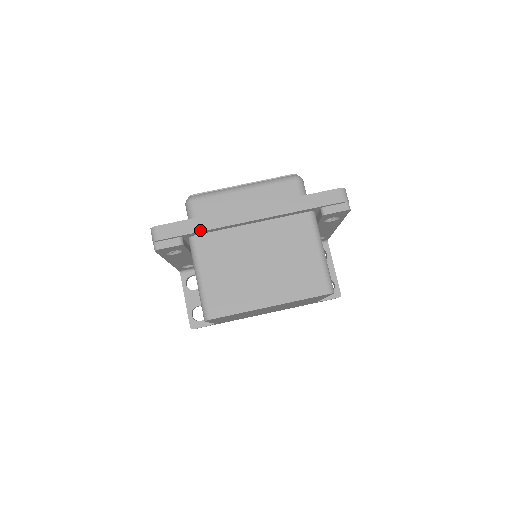
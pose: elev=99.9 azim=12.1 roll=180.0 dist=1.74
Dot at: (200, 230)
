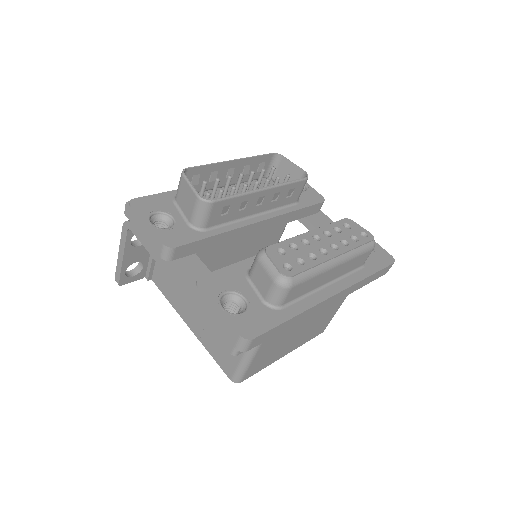
Dot at: occluded
